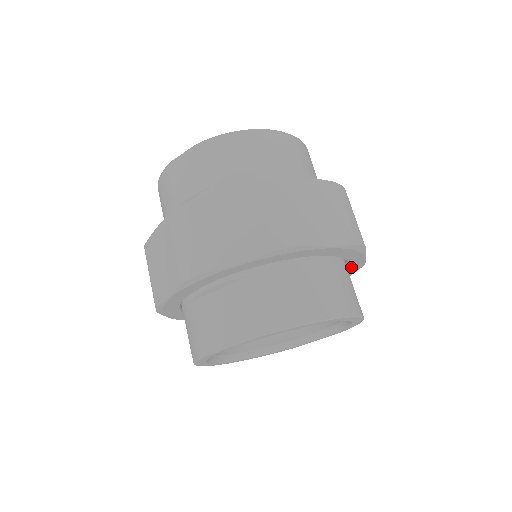
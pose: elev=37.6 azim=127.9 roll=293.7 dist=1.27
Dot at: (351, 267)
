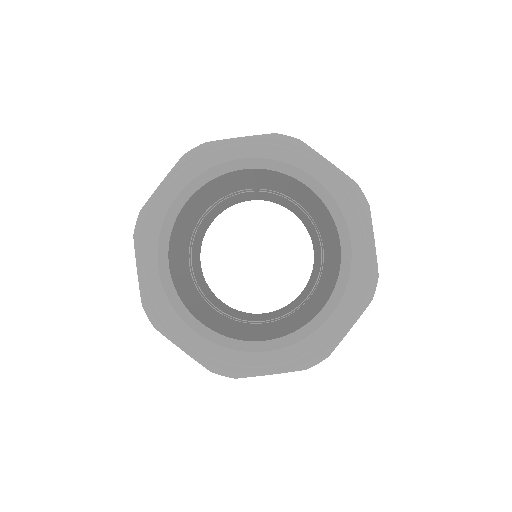
Dot at: occluded
